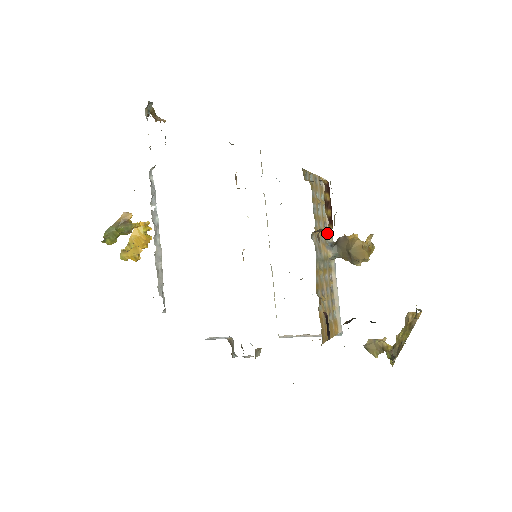
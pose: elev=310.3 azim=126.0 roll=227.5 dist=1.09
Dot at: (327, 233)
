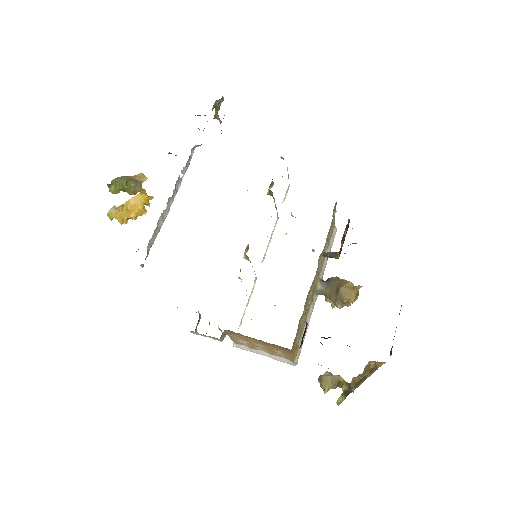
Dot at: (321, 270)
